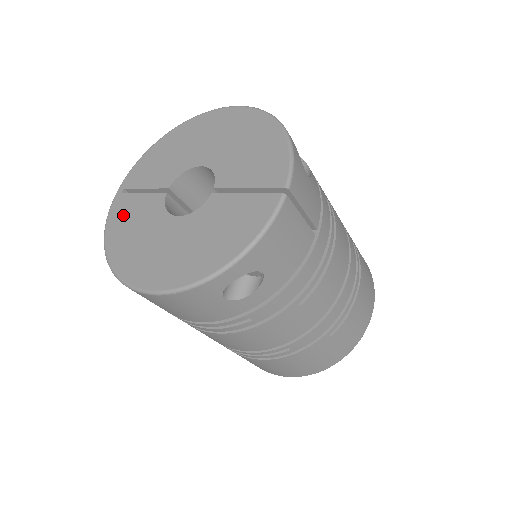
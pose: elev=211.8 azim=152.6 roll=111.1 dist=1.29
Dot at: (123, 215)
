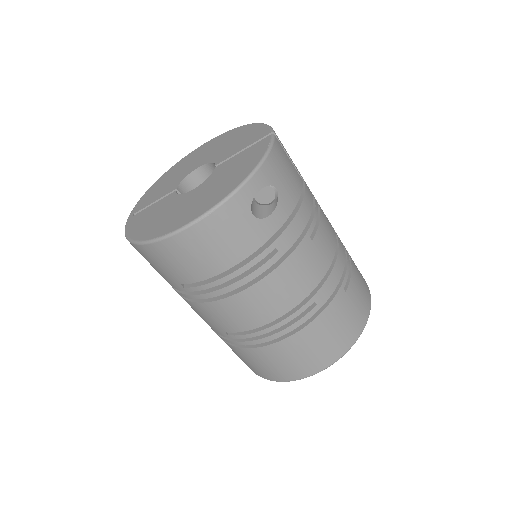
Dot at: (141, 220)
